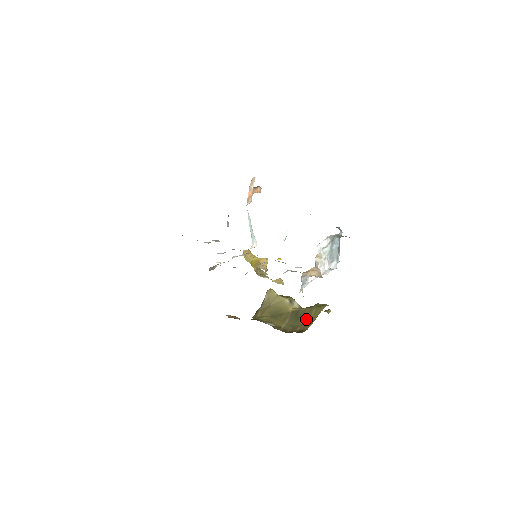
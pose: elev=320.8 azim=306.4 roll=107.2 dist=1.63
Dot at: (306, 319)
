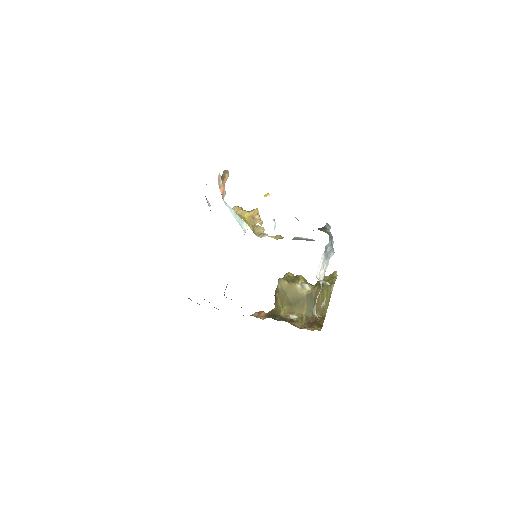
Dot at: (321, 302)
